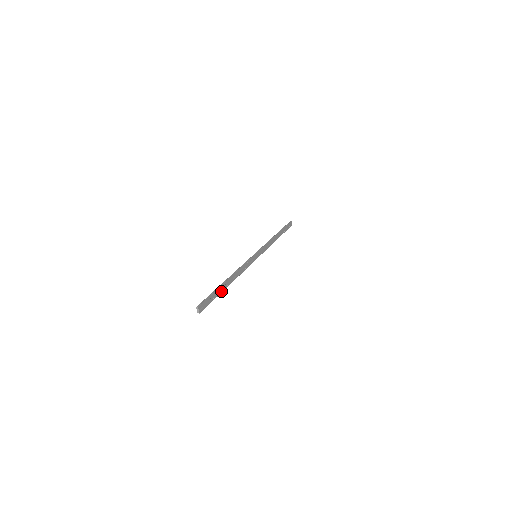
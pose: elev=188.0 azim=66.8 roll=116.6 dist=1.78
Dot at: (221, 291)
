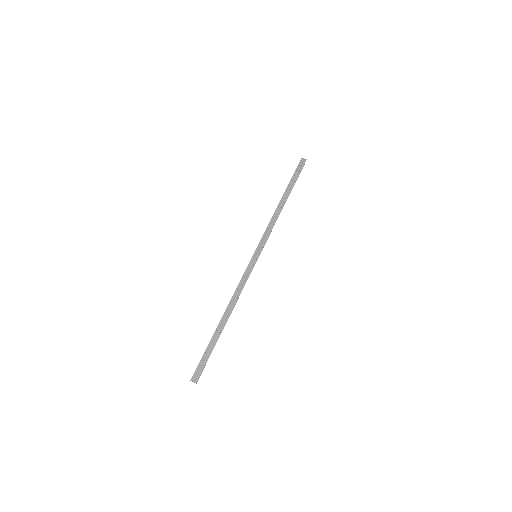
Dot at: (217, 338)
